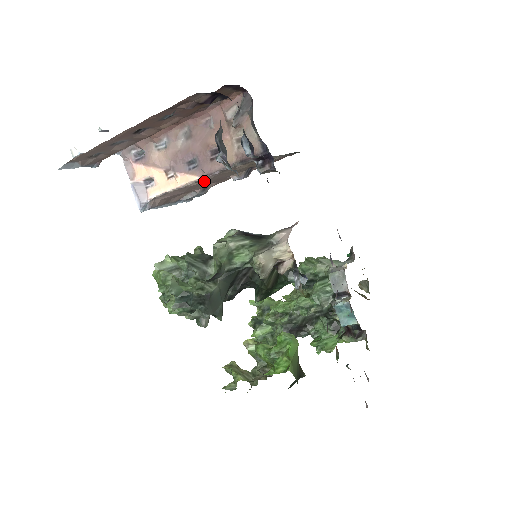
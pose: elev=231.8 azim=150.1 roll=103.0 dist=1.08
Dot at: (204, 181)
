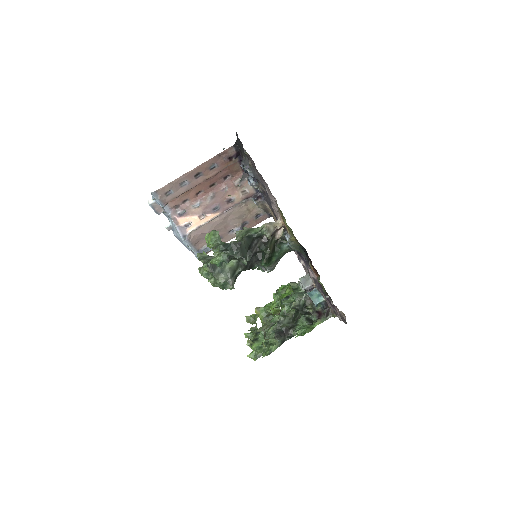
Dot at: (223, 216)
